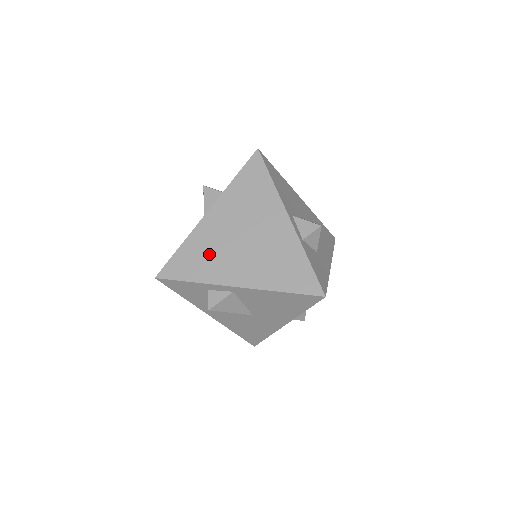
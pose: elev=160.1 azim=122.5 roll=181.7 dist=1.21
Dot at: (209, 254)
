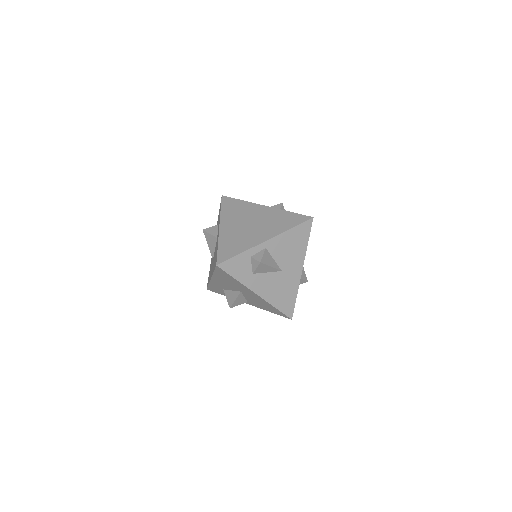
Dot at: (238, 239)
